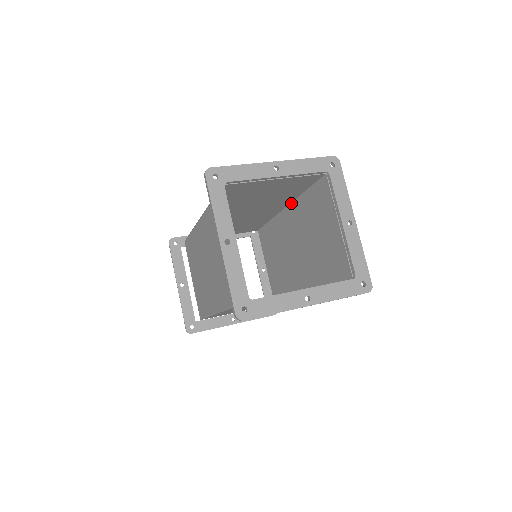
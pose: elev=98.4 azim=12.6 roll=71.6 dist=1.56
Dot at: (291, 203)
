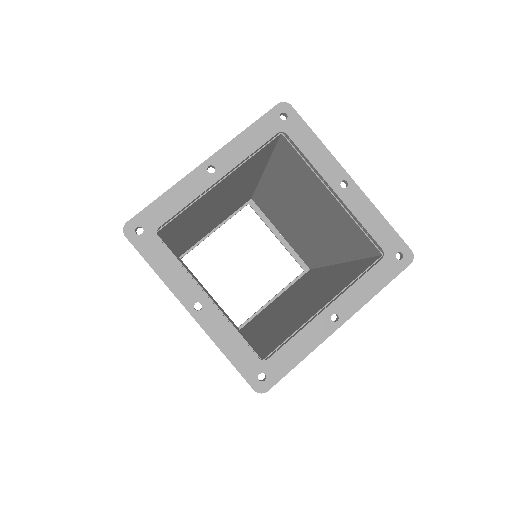
Dot at: (265, 170)
